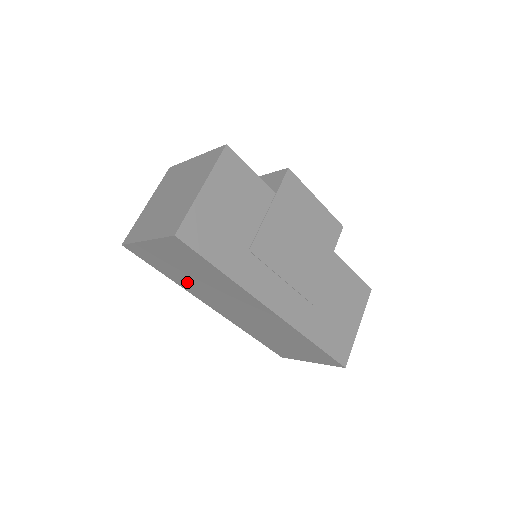
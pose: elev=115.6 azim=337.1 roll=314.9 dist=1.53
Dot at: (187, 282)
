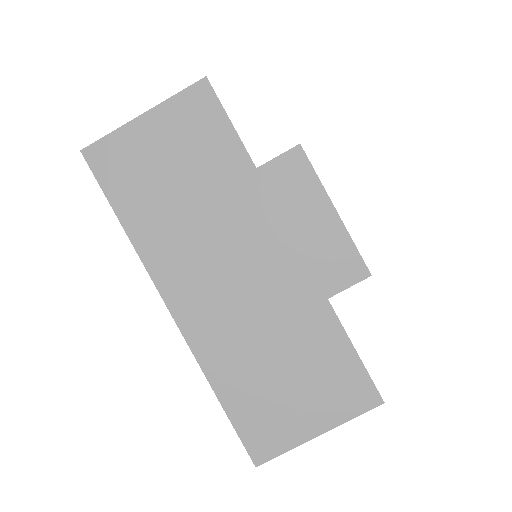
Dot at: occluded
